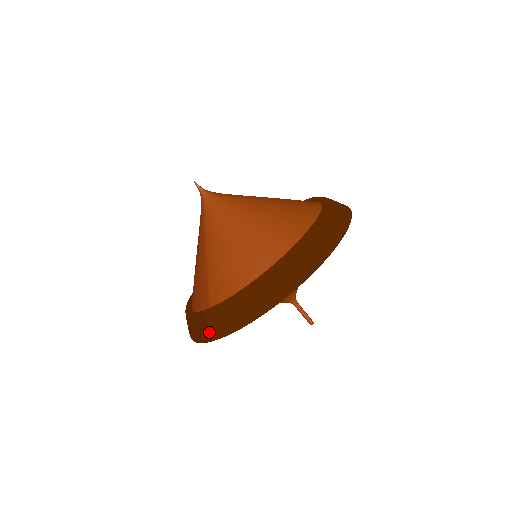
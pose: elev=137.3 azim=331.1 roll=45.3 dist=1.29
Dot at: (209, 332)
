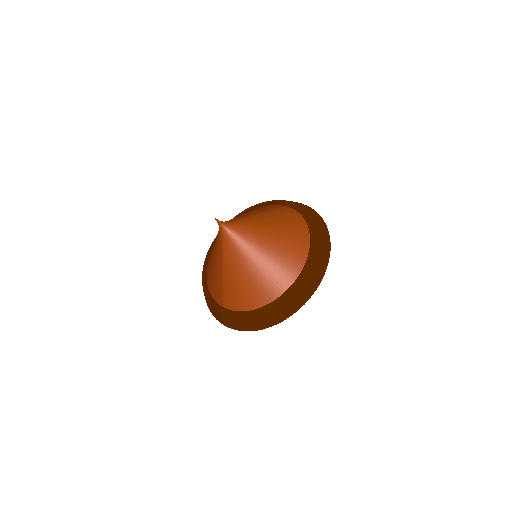
Dot at: (223, 321)
